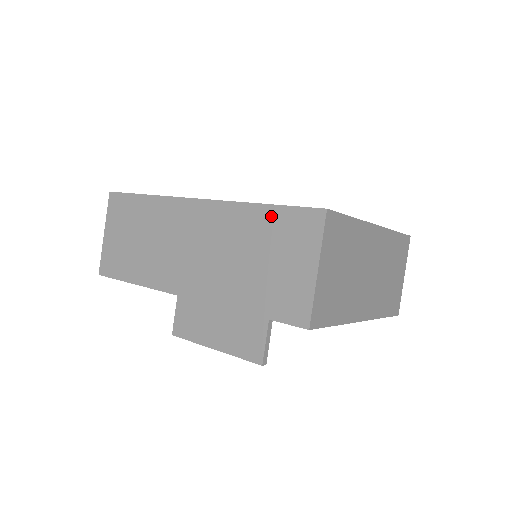
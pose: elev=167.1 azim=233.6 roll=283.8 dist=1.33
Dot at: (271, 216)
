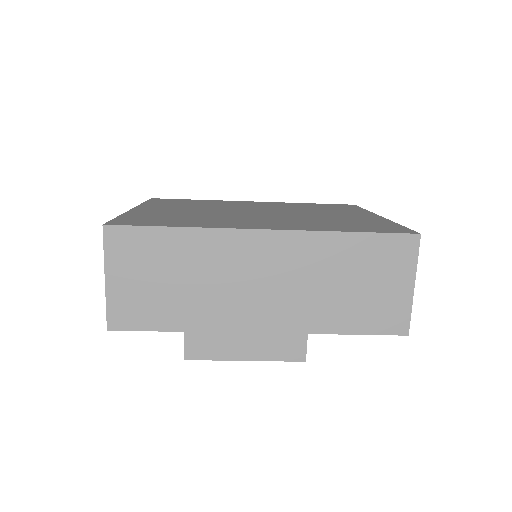
Dot at: (363, 243)
